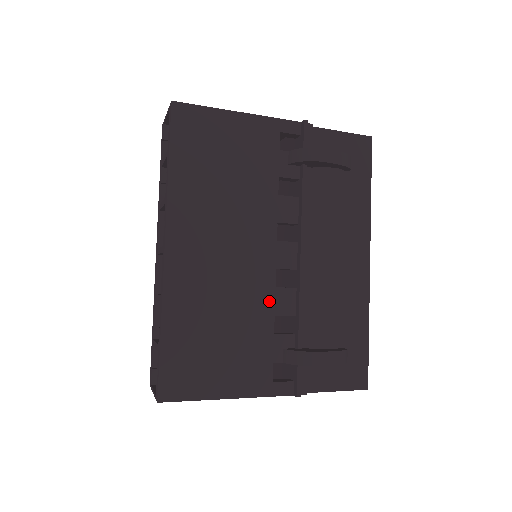
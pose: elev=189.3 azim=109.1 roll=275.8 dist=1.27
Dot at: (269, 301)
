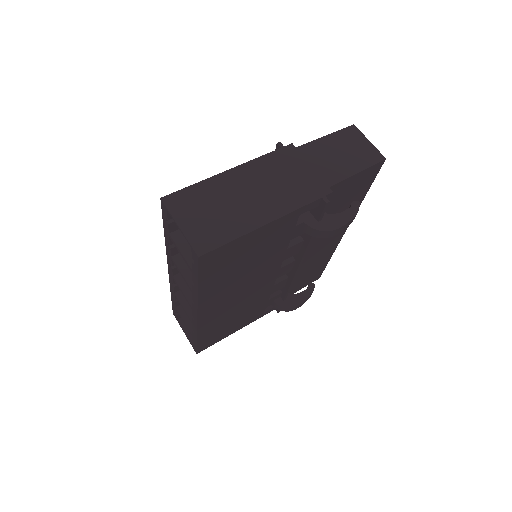
Dot at: (268, 292)
